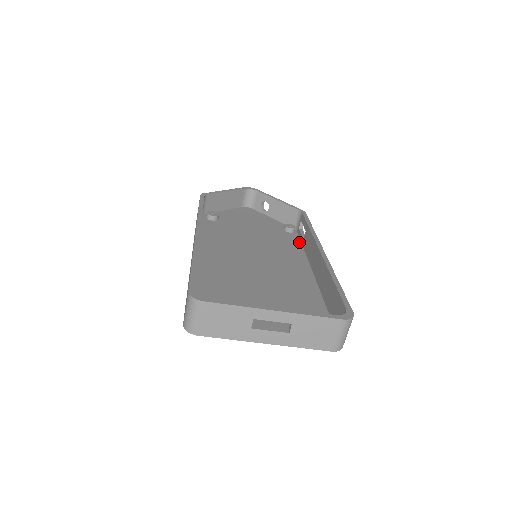
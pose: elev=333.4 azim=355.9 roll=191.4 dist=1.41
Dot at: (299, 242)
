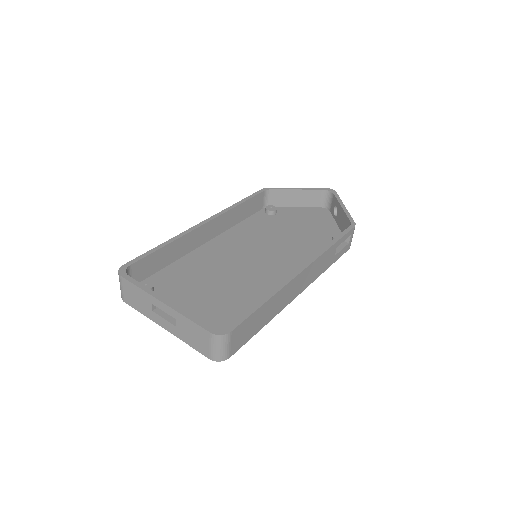
Dot at: occluded
